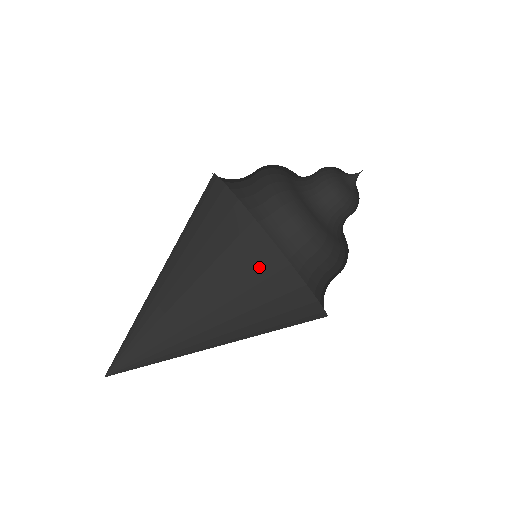
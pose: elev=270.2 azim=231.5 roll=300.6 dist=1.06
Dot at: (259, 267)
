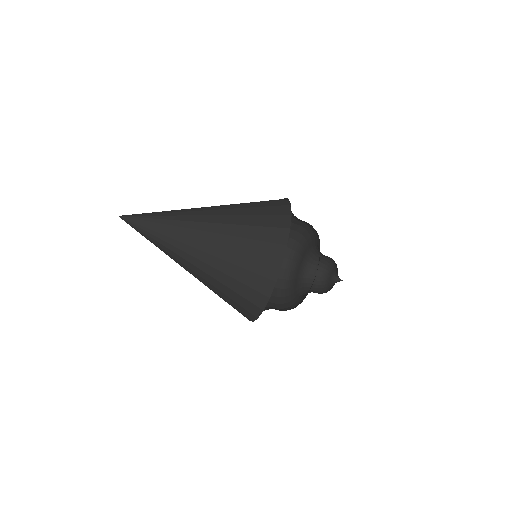
Dot at: (256, 281)
